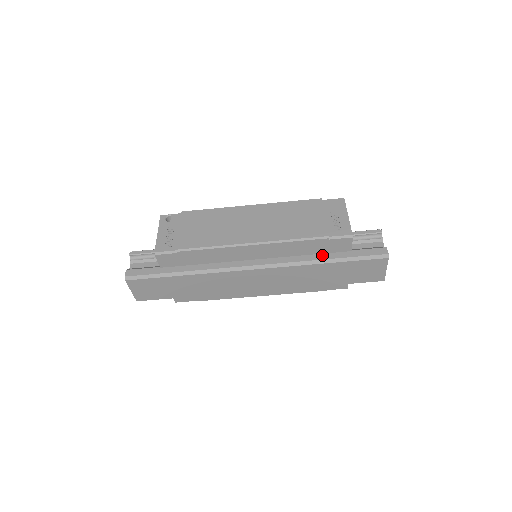
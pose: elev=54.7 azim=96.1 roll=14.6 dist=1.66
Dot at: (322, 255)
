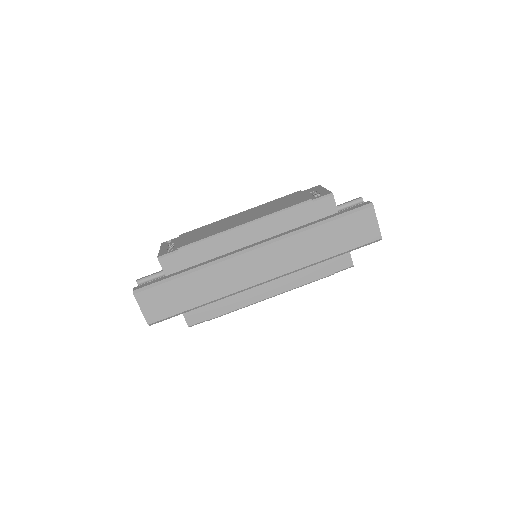
Dot at: (312, 222)
